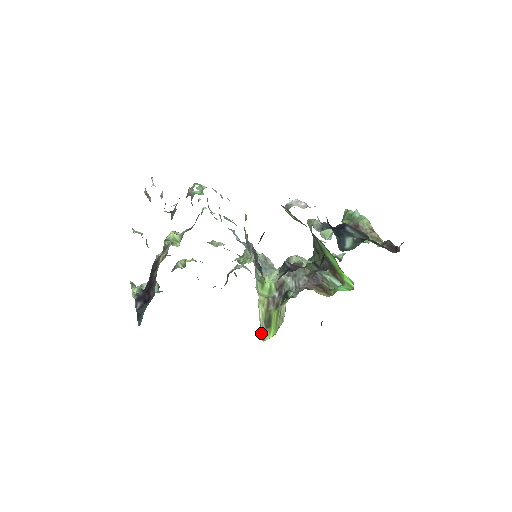
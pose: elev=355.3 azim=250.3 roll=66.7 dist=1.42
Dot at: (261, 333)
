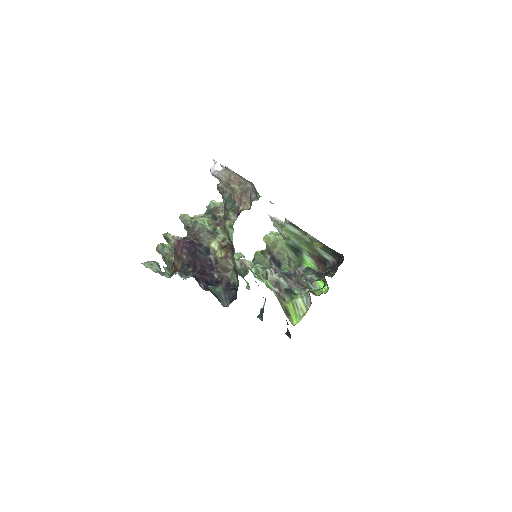
Dot at: (289, 320)
